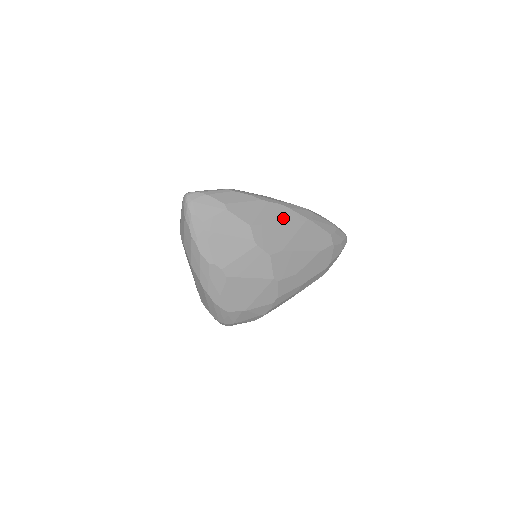
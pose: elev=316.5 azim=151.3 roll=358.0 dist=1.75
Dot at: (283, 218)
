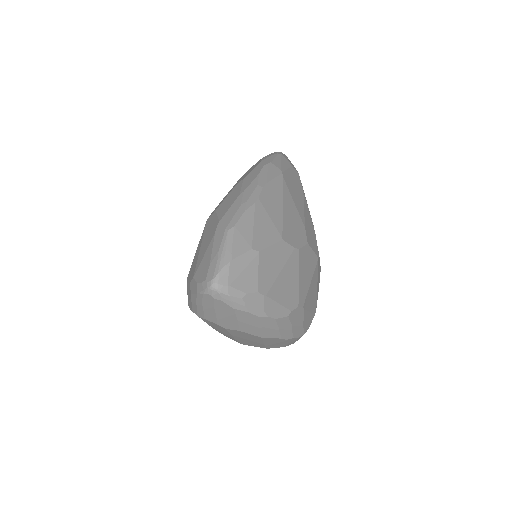
Dot at: (278, 198)
